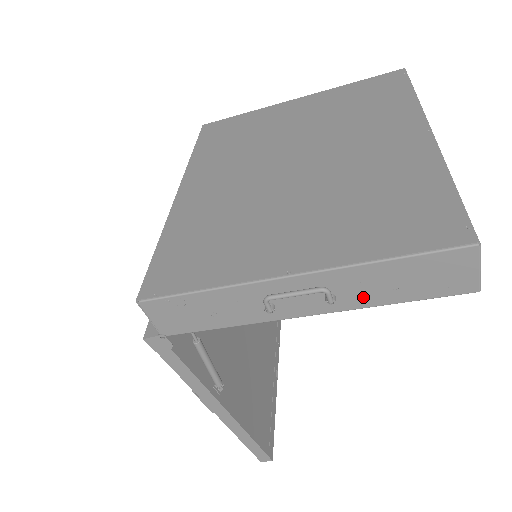
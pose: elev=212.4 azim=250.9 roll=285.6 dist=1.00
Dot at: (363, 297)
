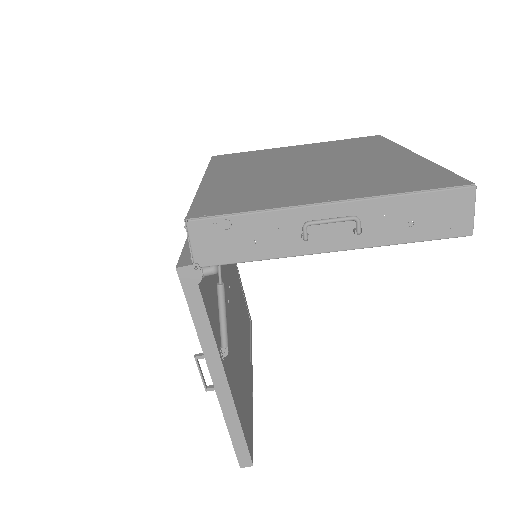
Dot at: (384, 233)
